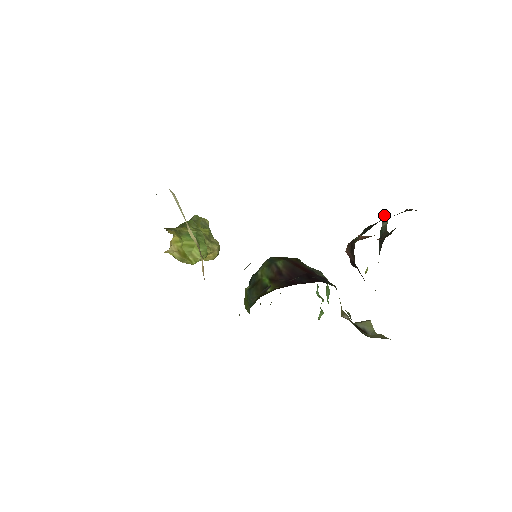
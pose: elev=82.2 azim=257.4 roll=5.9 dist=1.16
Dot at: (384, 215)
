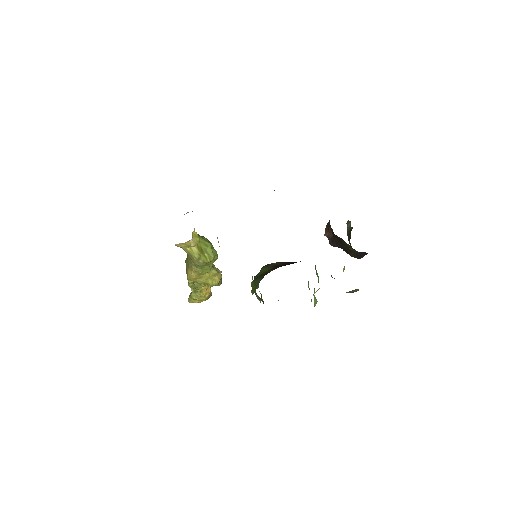
Dot at: (347, 221)
